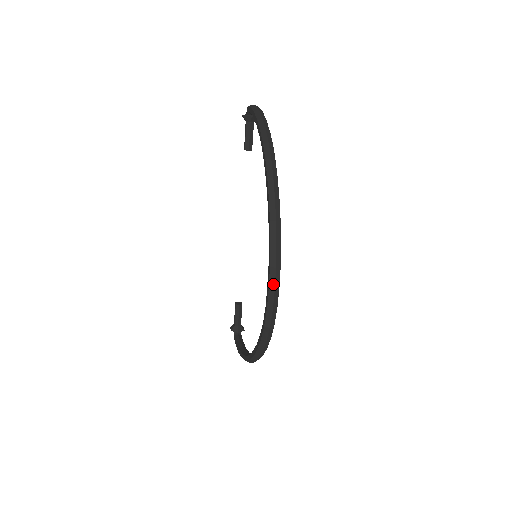
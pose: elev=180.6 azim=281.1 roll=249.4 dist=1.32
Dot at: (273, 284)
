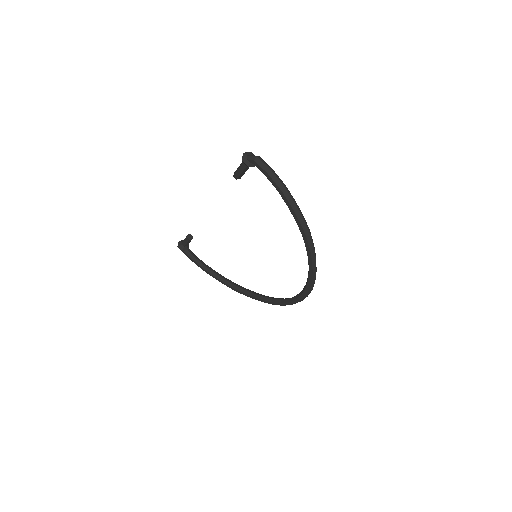
Dot at: (302, 300)
